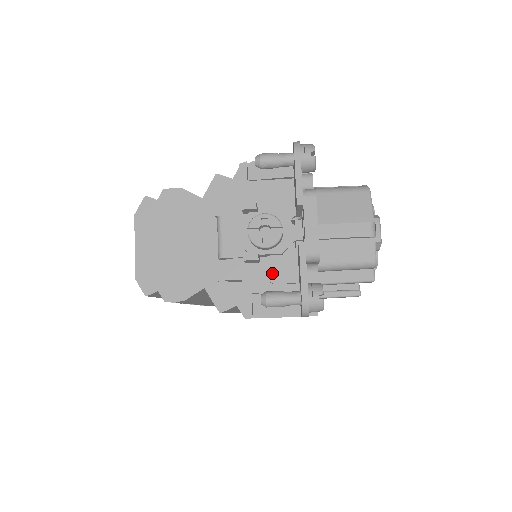
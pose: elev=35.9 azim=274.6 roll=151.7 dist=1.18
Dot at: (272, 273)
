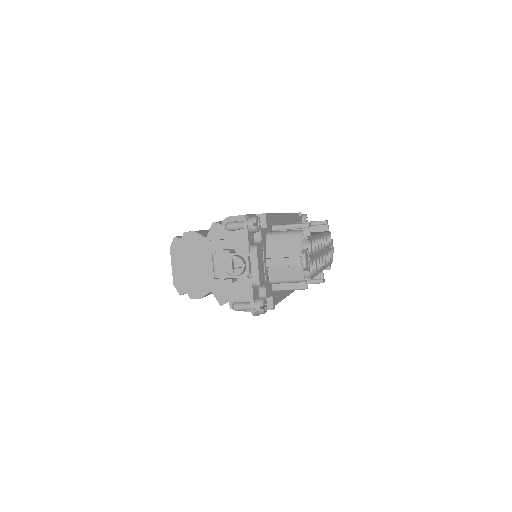
Dot at: (243, 287)
